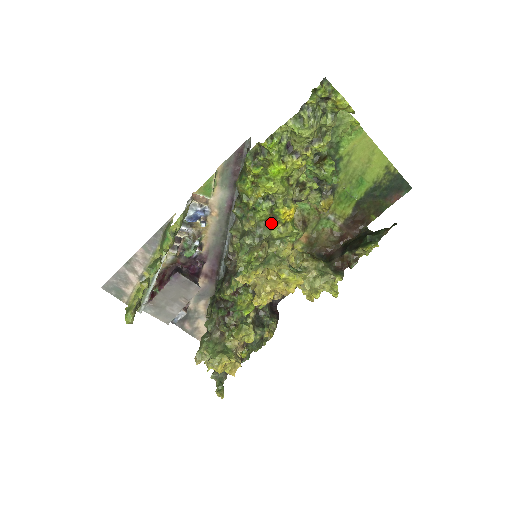
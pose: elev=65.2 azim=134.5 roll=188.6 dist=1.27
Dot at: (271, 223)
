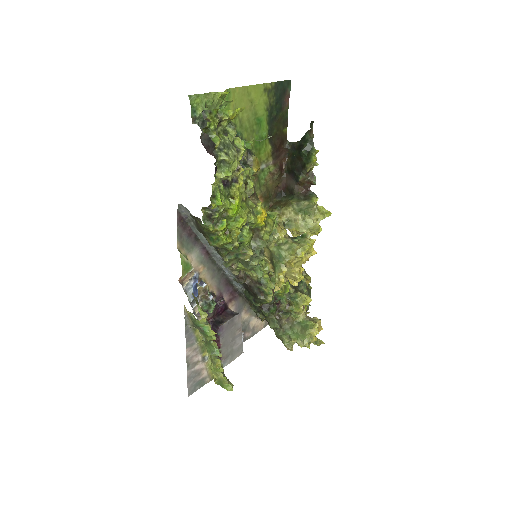
Dot at: (257, 235)
